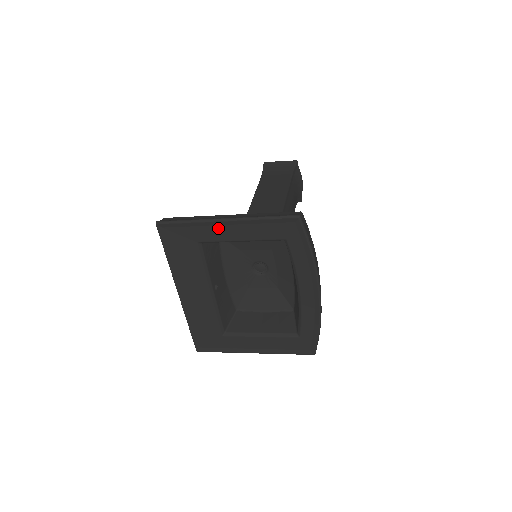
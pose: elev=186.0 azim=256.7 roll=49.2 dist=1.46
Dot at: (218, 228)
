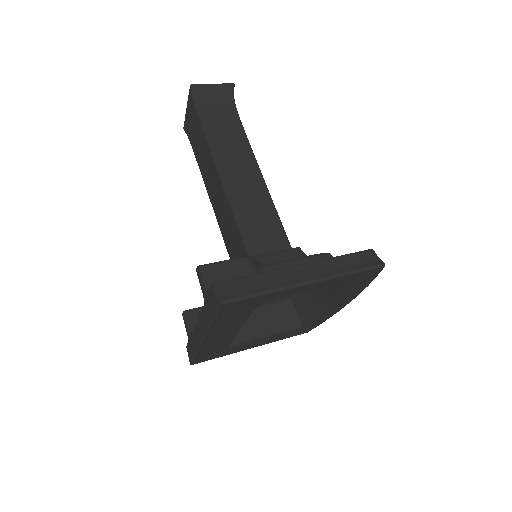
Dot at: (295, 289)
